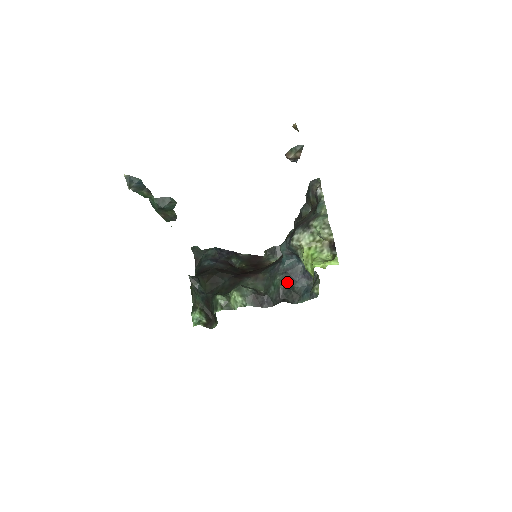
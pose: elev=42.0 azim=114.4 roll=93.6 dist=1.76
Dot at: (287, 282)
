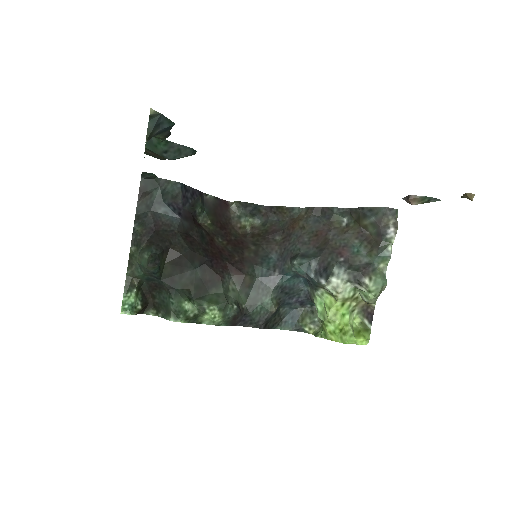
Dot at: (279, 305)
